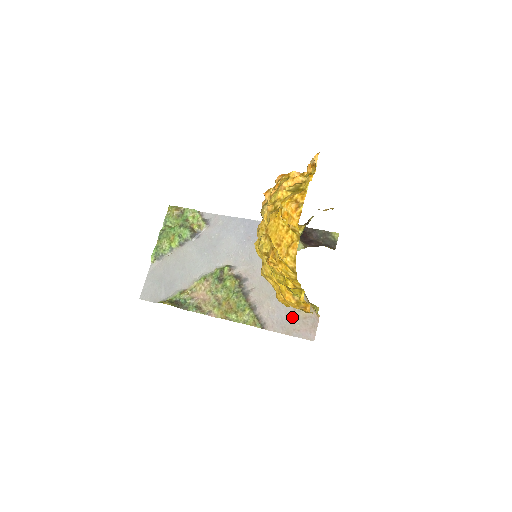
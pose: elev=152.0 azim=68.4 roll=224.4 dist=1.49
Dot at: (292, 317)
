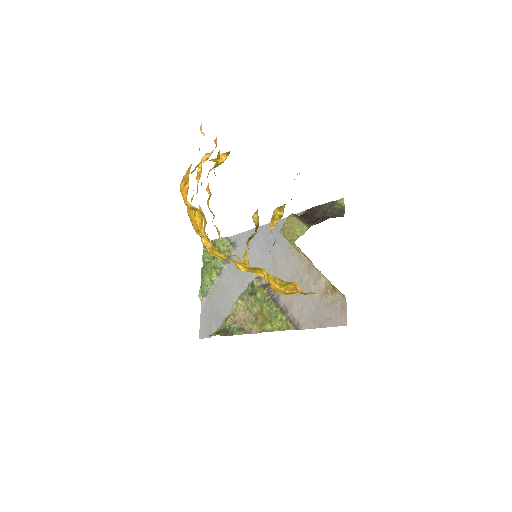
Dot at: (320, 307)
